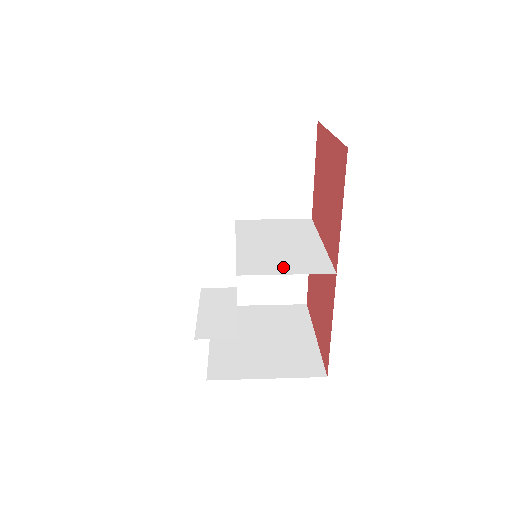
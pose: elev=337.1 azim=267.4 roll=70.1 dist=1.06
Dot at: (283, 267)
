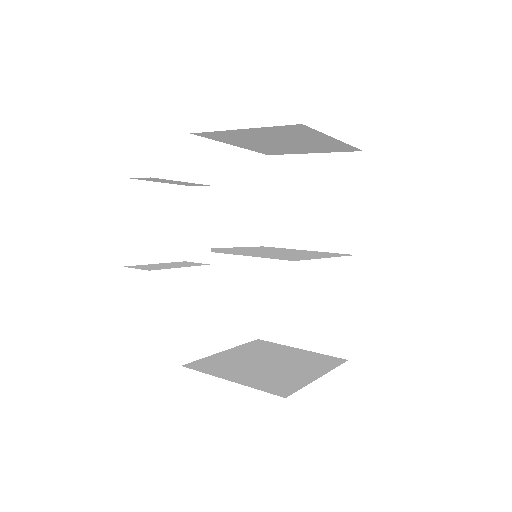
Dot at: (257, 255)
